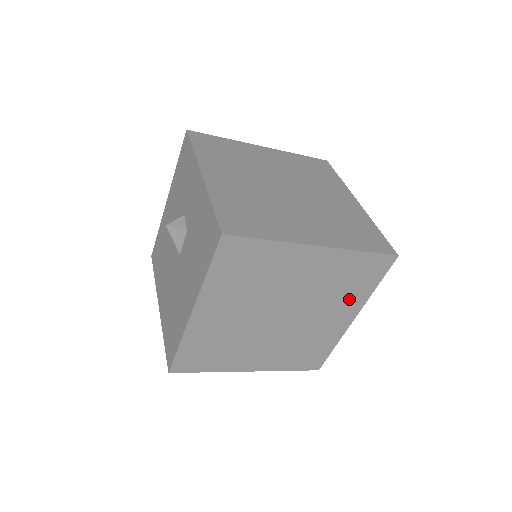
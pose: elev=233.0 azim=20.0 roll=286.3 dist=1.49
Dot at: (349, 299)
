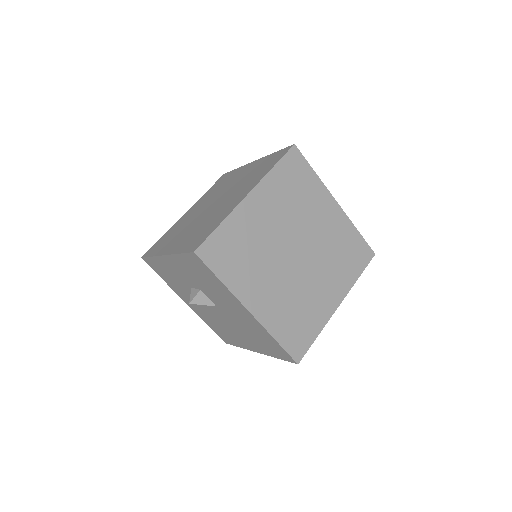
Dot at: (314, 197)
